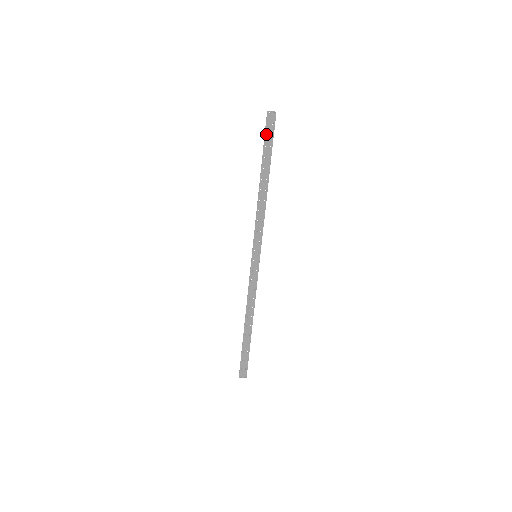
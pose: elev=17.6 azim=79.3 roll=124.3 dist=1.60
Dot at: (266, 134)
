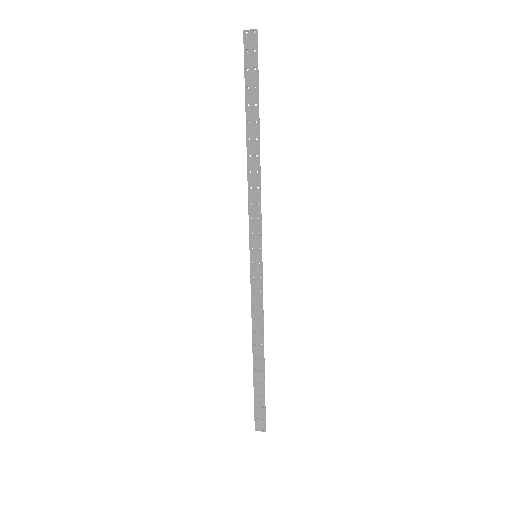
Dot at: (246, 68)
